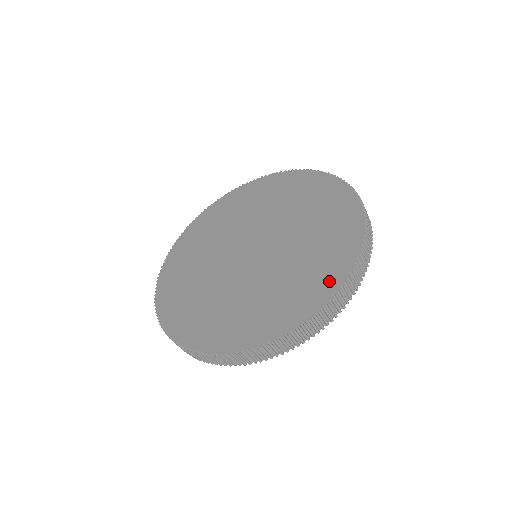
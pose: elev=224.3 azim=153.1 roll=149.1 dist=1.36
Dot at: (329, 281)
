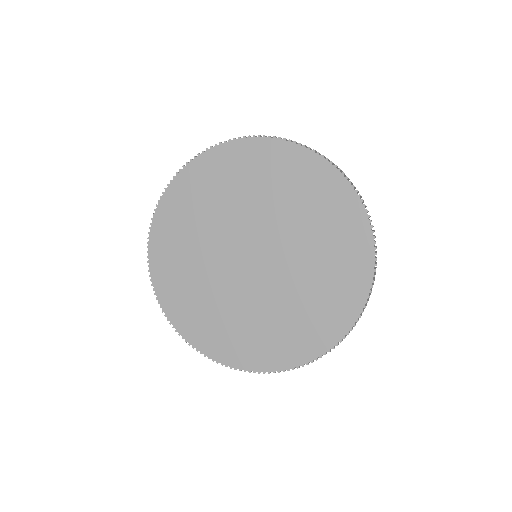
Dot at: (352, 298)
